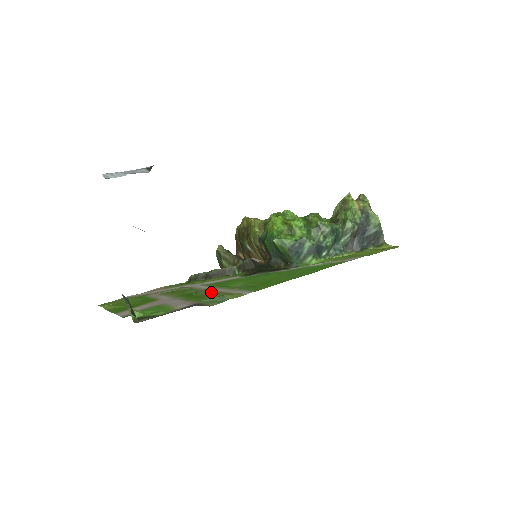
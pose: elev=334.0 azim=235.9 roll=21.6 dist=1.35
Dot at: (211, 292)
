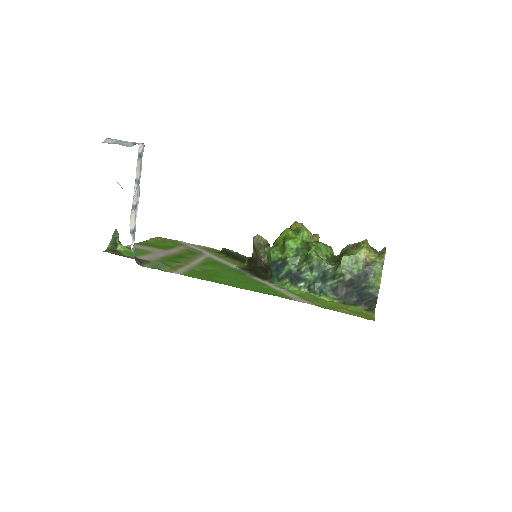
Dot at: (184, 262)
